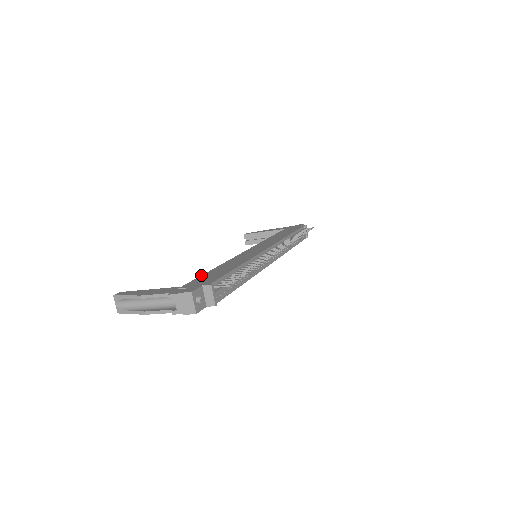
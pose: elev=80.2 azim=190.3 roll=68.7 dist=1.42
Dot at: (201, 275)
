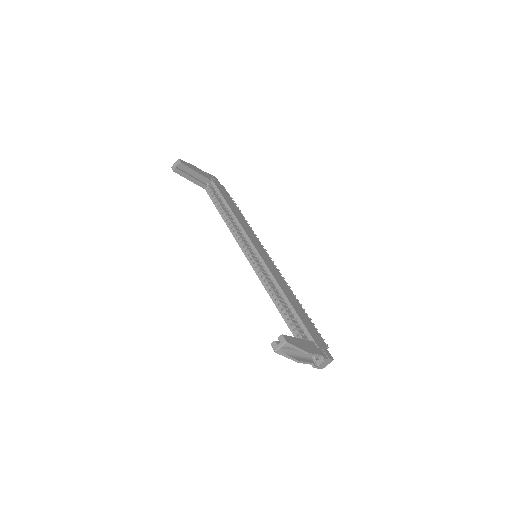
Dot at: (300, 318)
